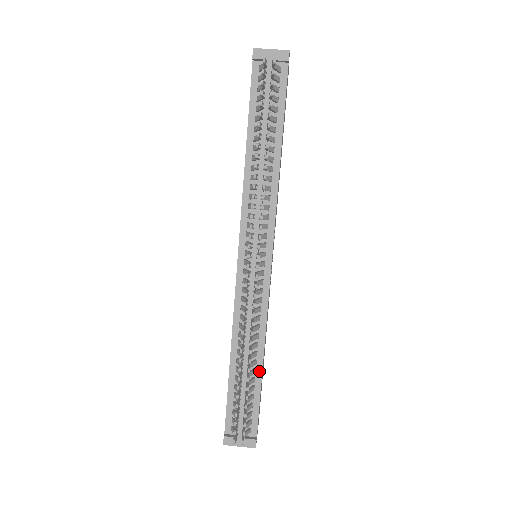
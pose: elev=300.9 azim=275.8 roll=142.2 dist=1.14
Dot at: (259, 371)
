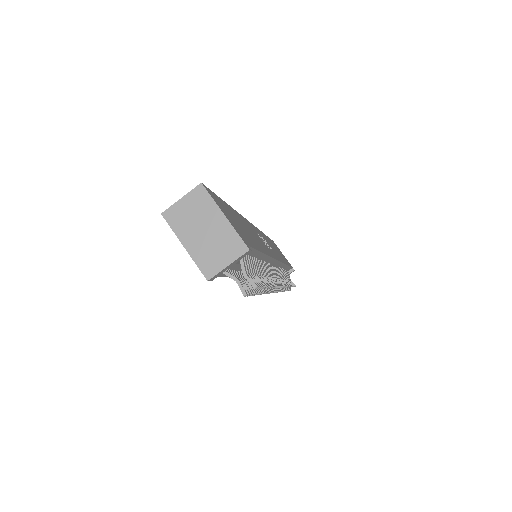
Dot at: (286, 267)
